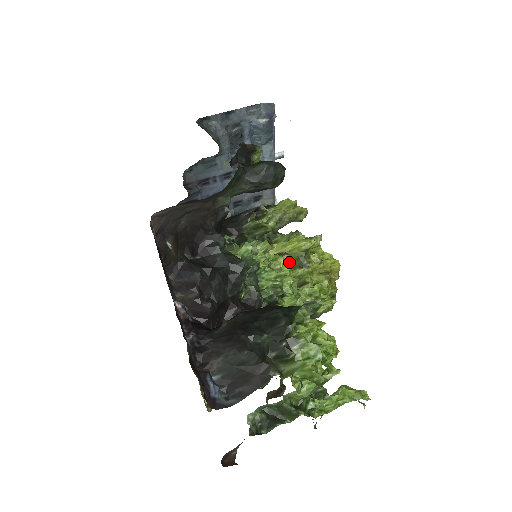
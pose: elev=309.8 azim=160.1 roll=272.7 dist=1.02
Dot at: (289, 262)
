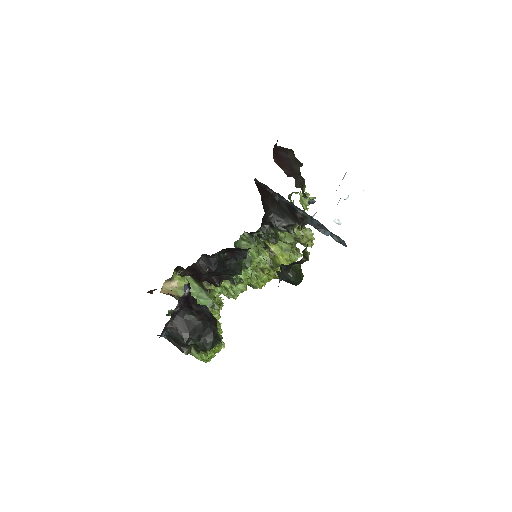
Dot at: (271, 258)
